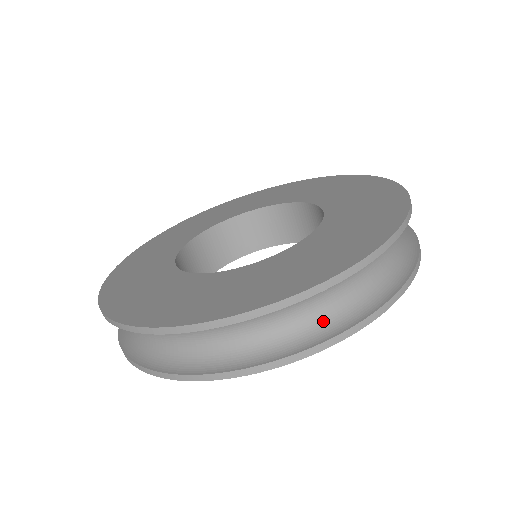
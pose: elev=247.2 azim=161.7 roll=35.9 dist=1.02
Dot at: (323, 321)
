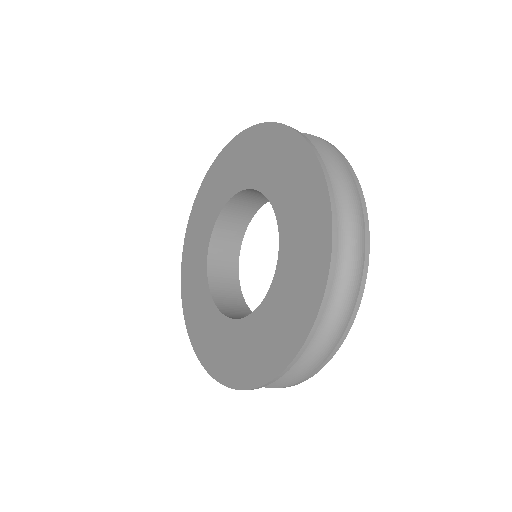
Dot at: occluded
